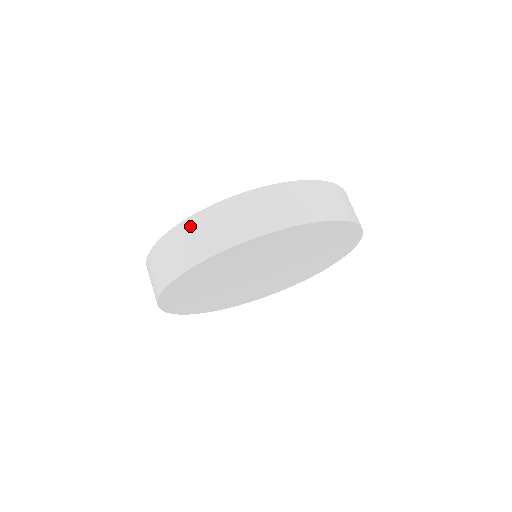
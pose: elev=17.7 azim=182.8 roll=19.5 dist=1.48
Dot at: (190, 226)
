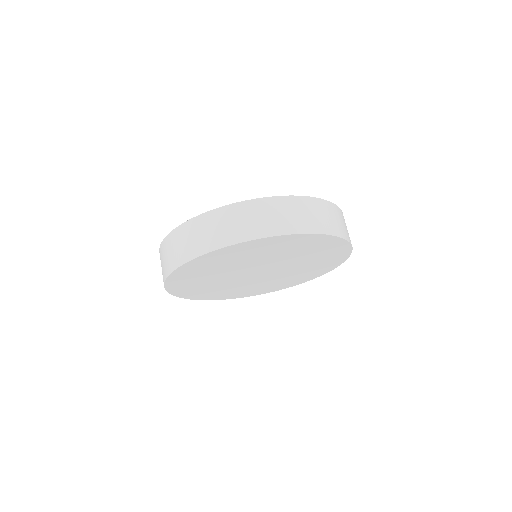
Dot at: (194, 225)
